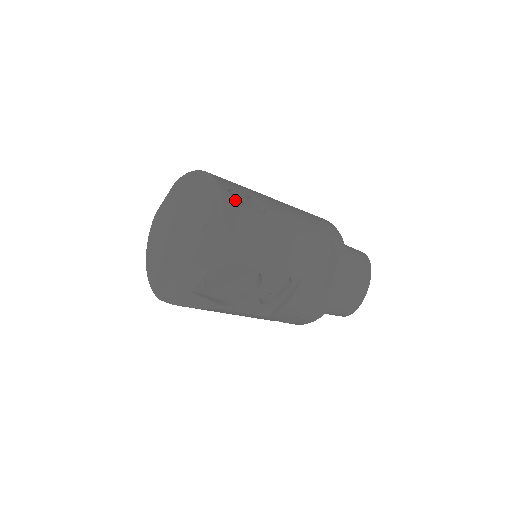
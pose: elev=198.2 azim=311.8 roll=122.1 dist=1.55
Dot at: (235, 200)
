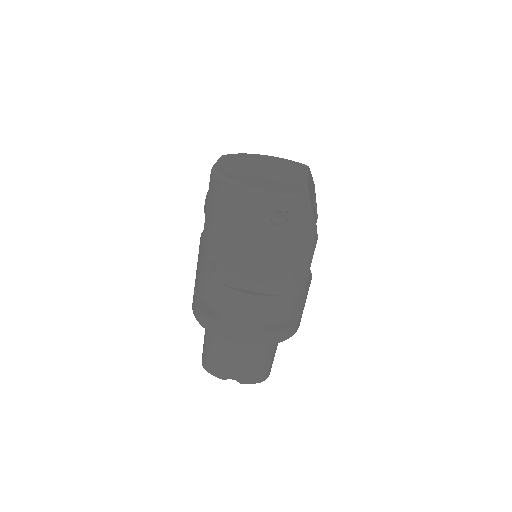
Dot at: occluded
